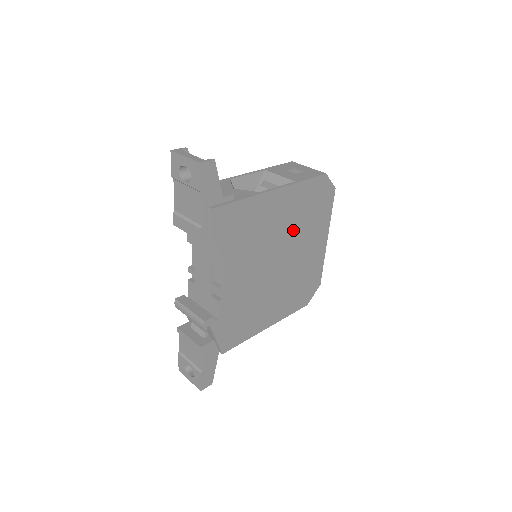
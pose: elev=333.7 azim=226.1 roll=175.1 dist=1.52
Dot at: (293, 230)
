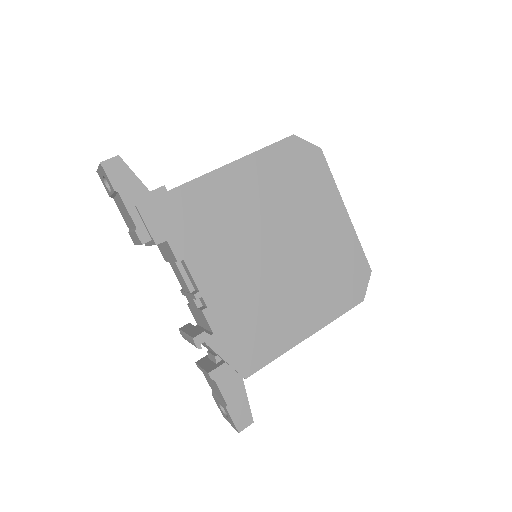
Dot at: (278, 209)
